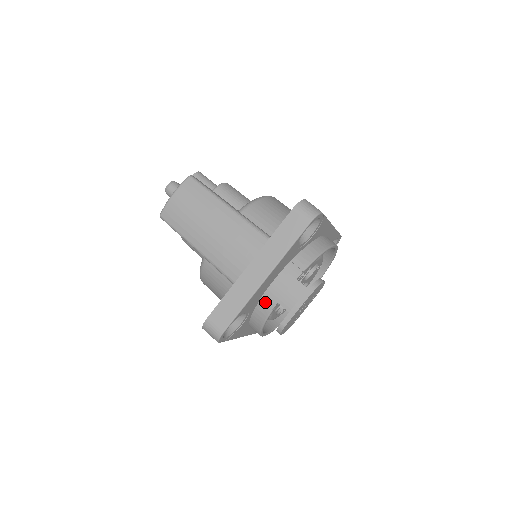
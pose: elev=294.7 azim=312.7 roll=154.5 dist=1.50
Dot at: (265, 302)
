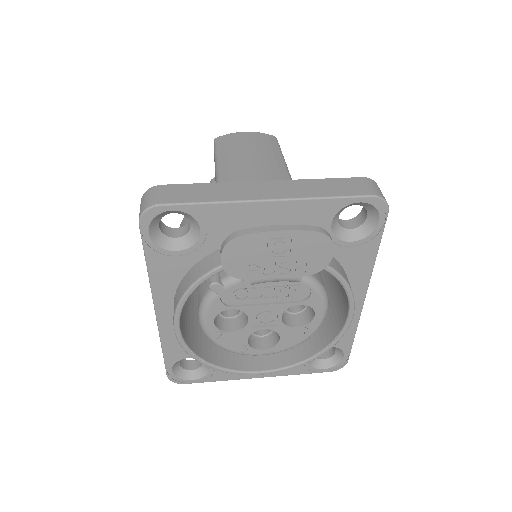
Dot at: occluded
